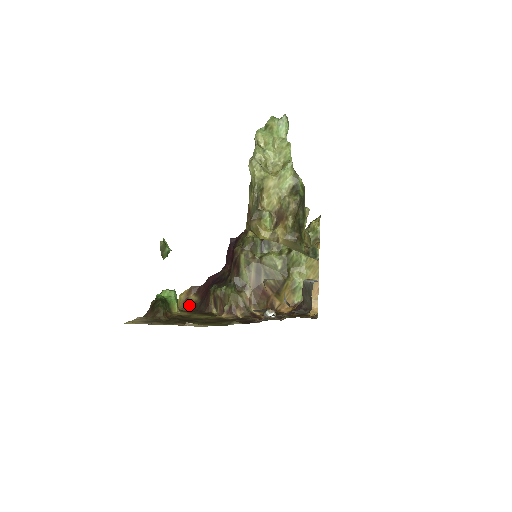
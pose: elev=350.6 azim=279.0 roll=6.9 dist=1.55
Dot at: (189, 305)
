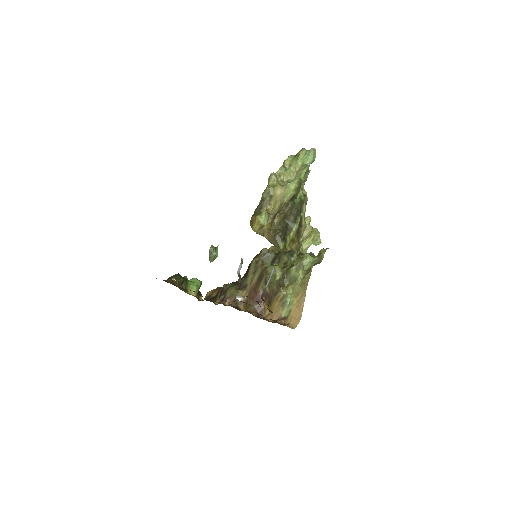
Dot at: occluded
